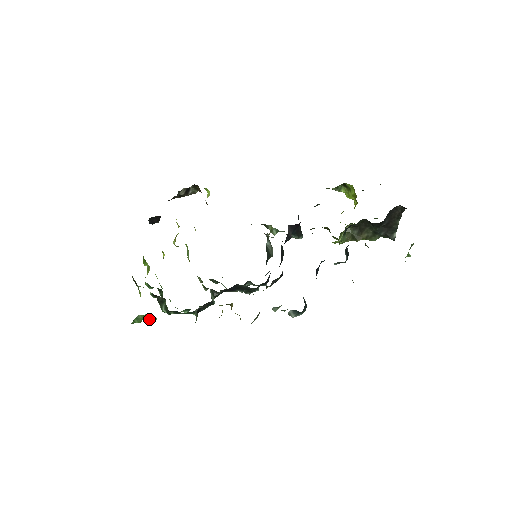
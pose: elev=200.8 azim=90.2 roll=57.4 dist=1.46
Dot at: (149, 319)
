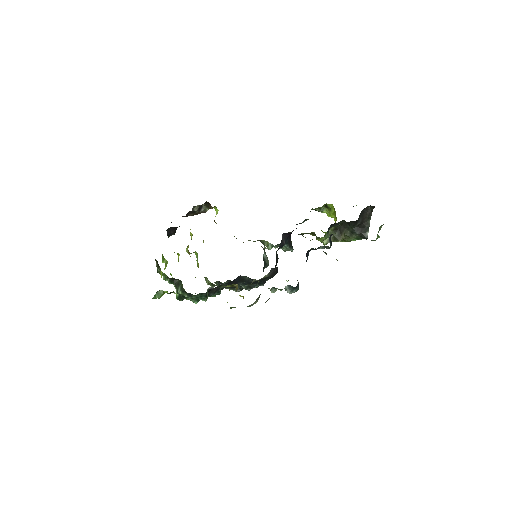
Dot at: (168, 293)
